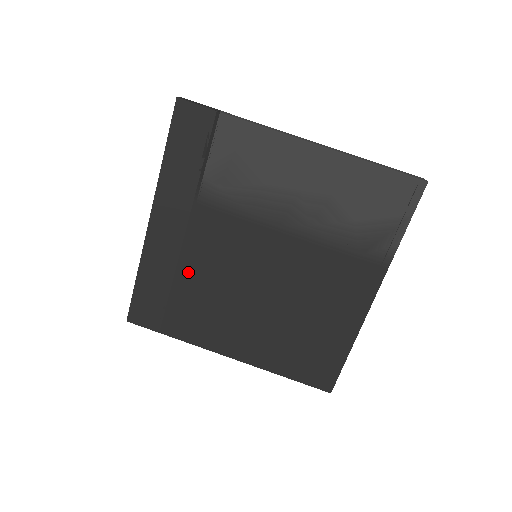
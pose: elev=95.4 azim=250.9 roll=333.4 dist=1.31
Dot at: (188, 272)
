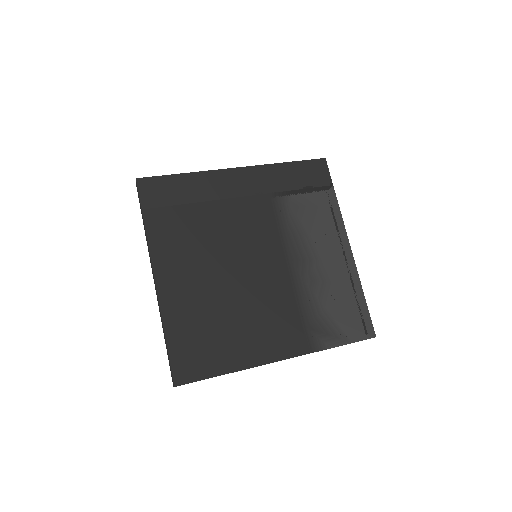
Dot at: (214, 211)
